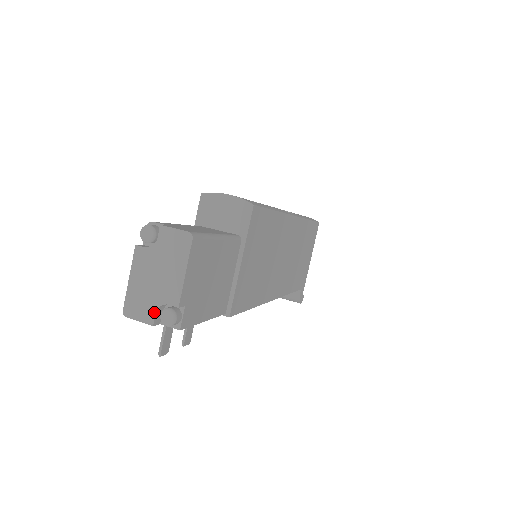
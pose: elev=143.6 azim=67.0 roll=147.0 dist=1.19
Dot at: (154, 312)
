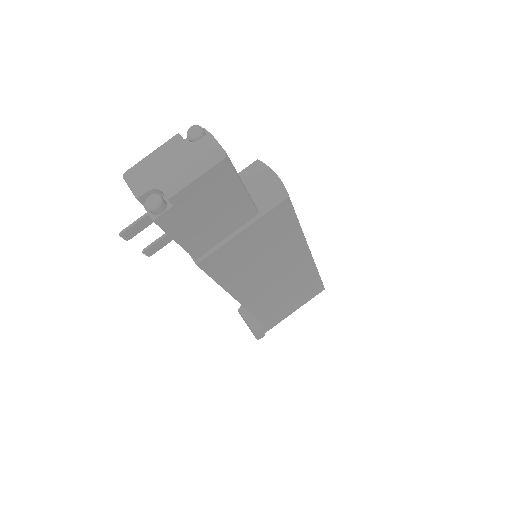
Dot at: (147, 190)
